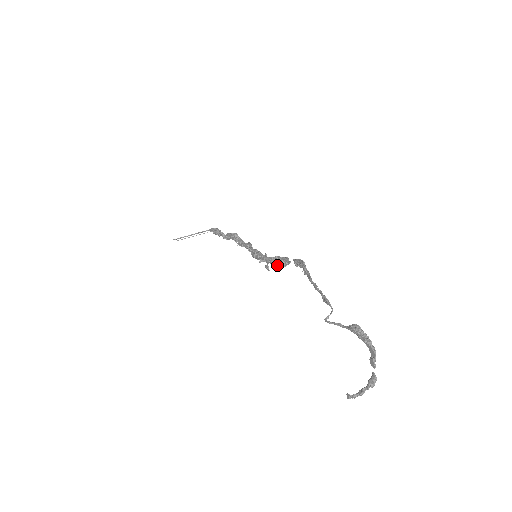
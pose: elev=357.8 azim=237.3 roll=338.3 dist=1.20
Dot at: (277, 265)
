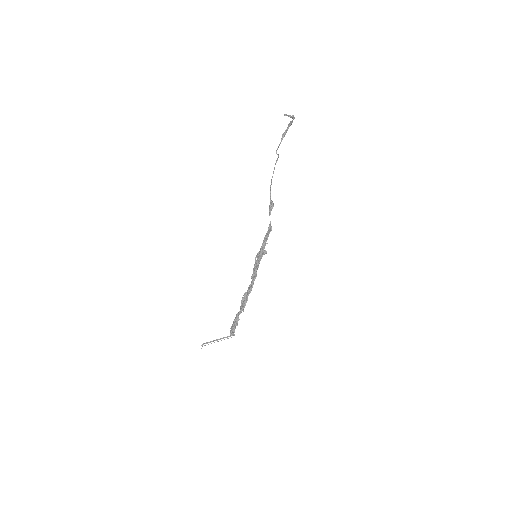
Dot at: (267, 237)
